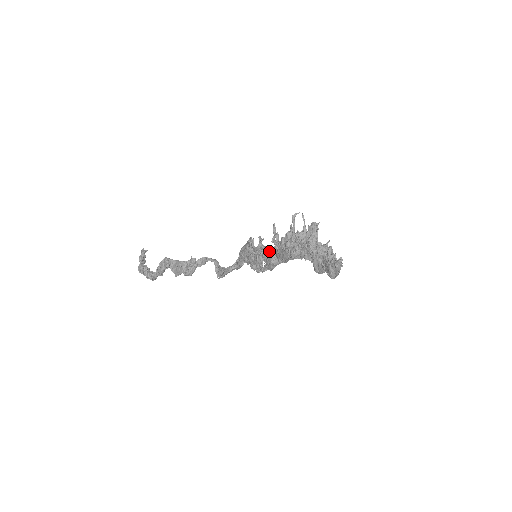
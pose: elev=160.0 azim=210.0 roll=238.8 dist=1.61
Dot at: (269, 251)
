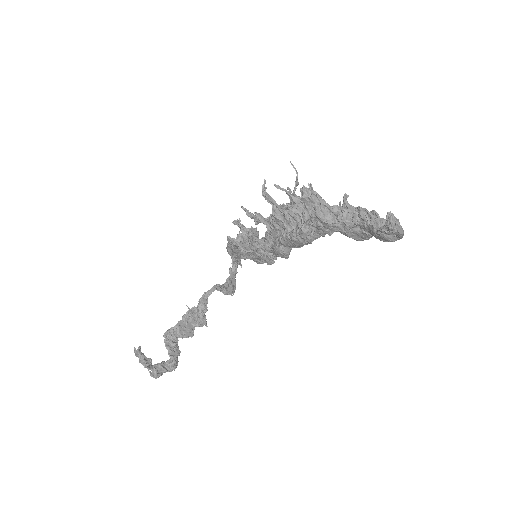
Dot at: (264, 238)
